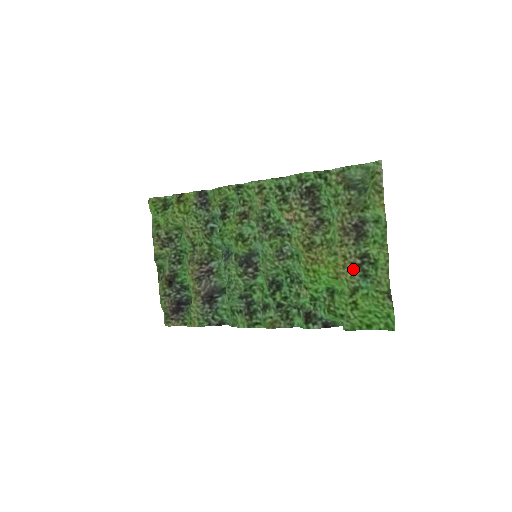
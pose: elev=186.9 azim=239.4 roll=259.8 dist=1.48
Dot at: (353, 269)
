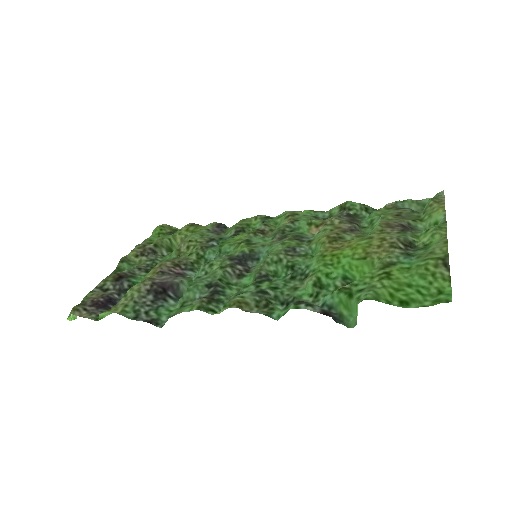
Dot at: (392, 248)
